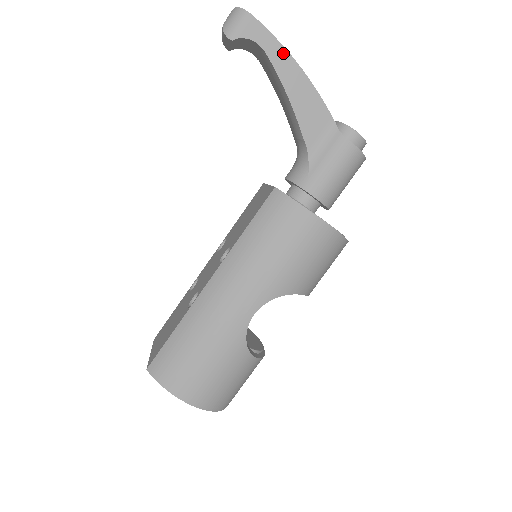
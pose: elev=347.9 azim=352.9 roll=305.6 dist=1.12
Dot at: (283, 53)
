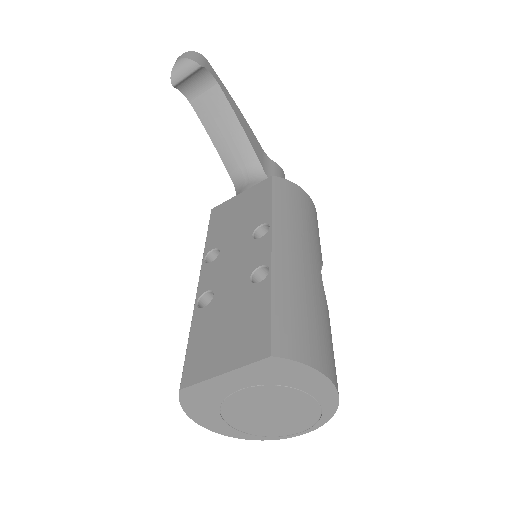
Dot at: (228, 93)
